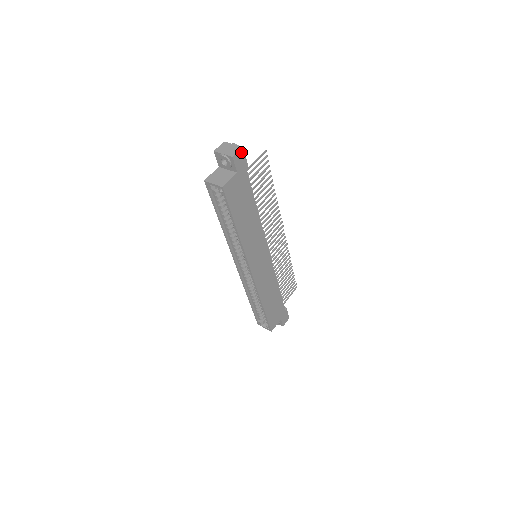
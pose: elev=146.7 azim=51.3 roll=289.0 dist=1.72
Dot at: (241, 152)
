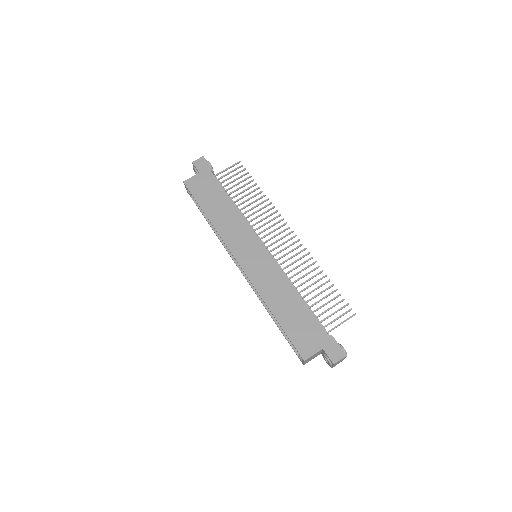
Dot at: (202, 160)
